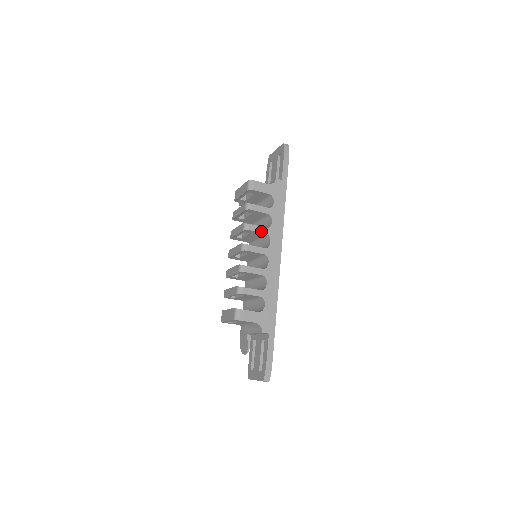
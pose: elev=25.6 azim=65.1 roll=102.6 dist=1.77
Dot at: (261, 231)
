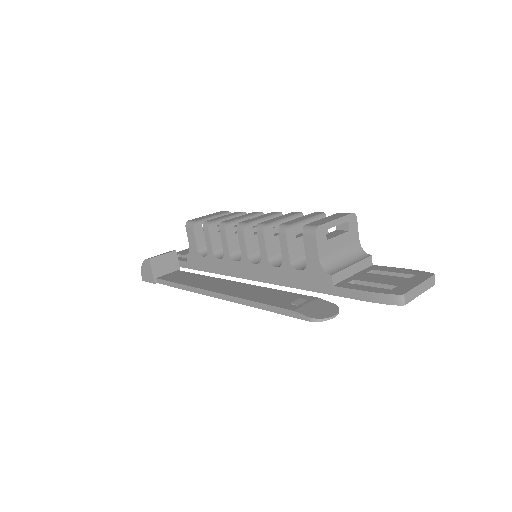
Dot at: occluded
